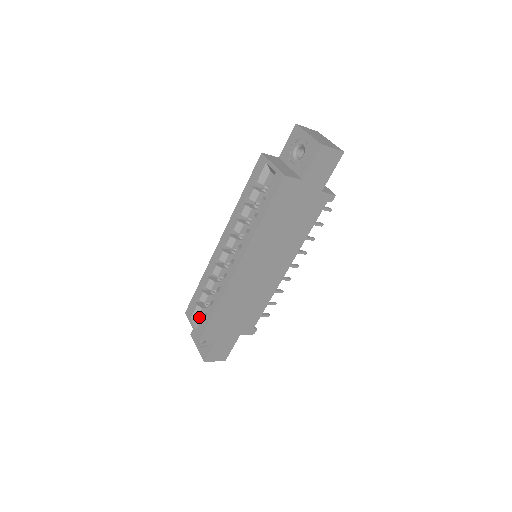
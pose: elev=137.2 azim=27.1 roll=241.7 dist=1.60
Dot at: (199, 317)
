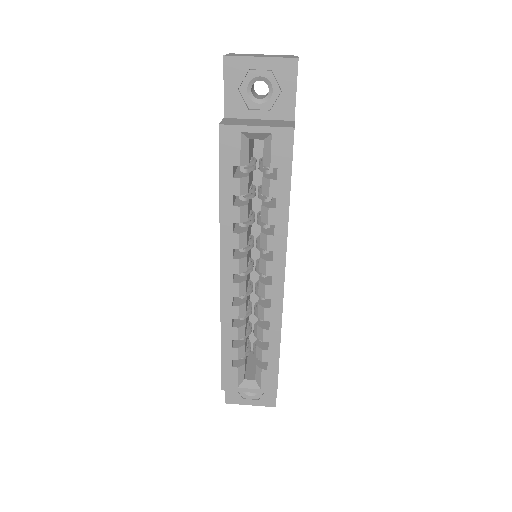
Dot at: (244, 376)
